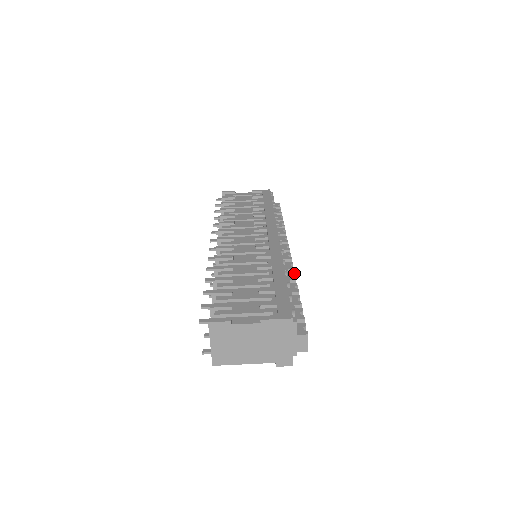
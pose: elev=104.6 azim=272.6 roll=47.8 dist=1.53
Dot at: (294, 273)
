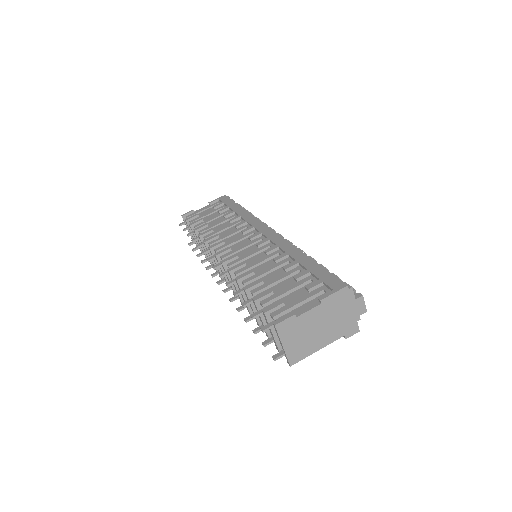
Dot at: (305, 253)
